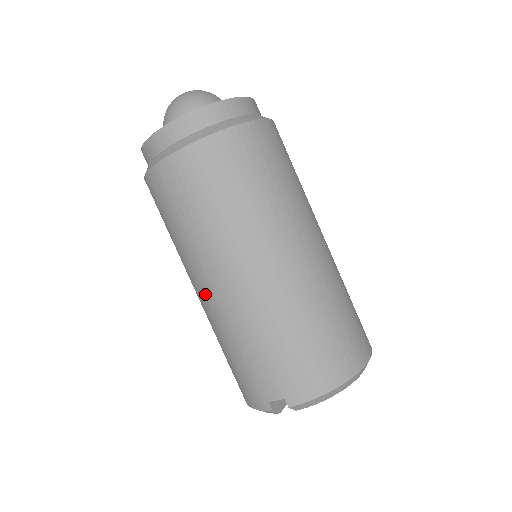
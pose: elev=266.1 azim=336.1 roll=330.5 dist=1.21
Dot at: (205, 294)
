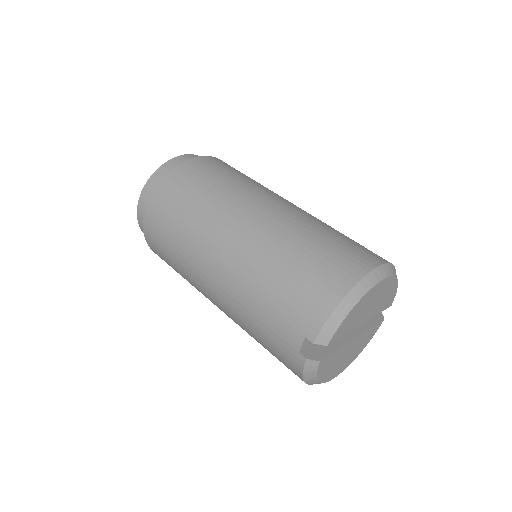
Dot at: (214, 297)
